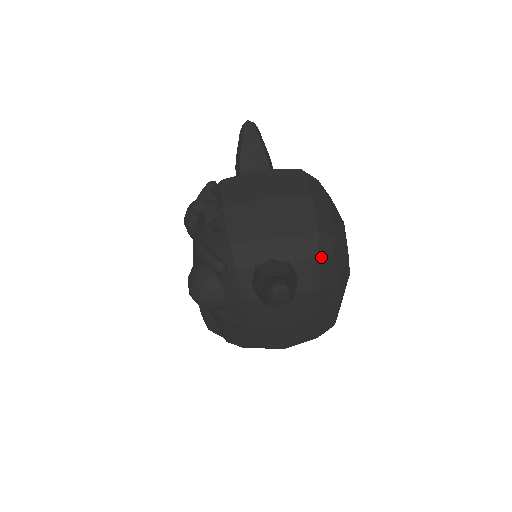
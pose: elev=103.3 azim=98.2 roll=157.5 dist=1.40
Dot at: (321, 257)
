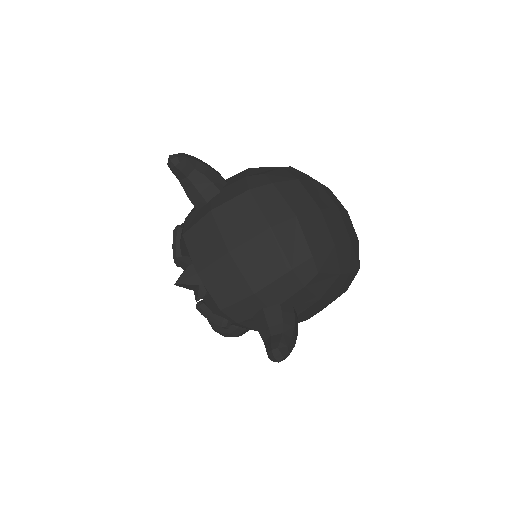
Dot at: (306, 285)
